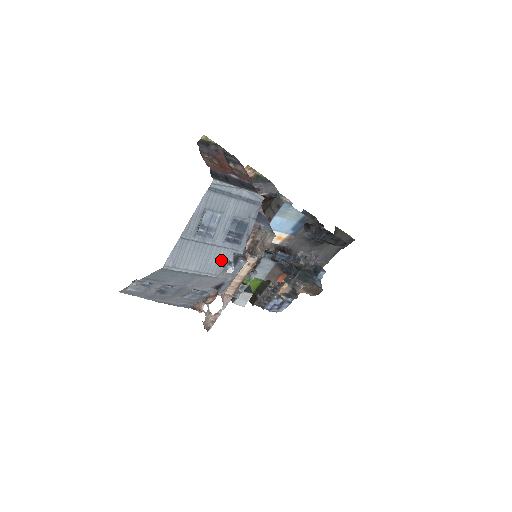
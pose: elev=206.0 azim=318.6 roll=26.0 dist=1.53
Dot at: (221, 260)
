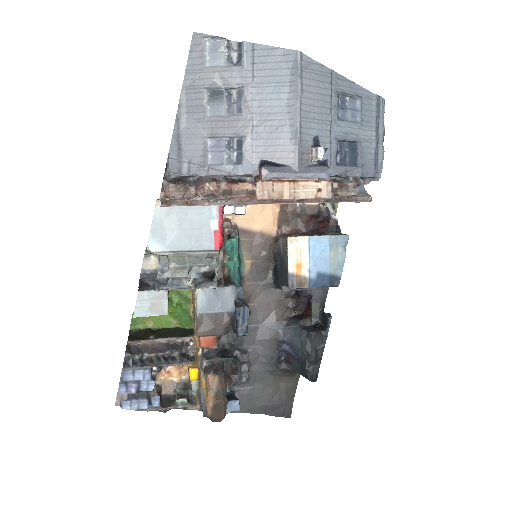
Dot at: (318, 142)
